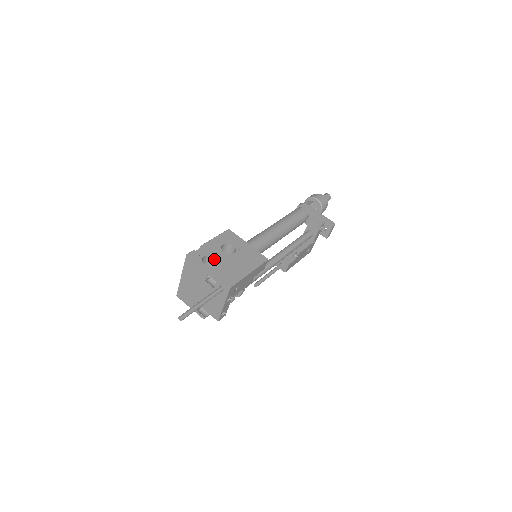
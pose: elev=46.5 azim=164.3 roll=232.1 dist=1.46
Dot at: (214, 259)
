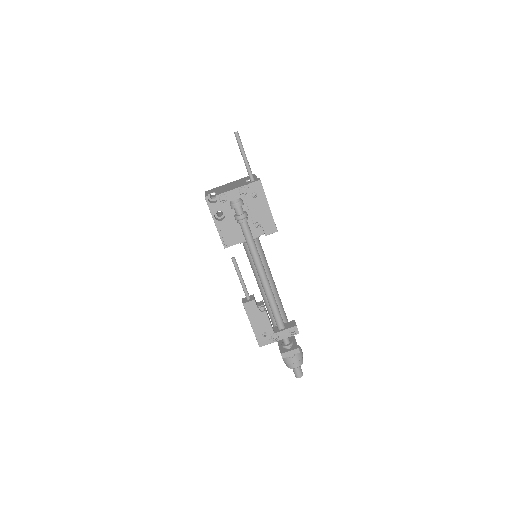
Dot at: occluded
